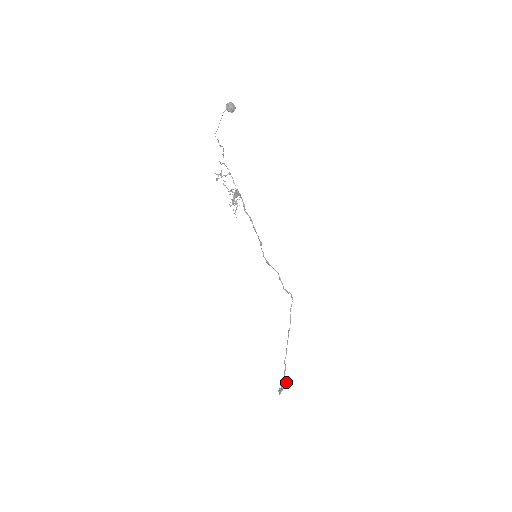
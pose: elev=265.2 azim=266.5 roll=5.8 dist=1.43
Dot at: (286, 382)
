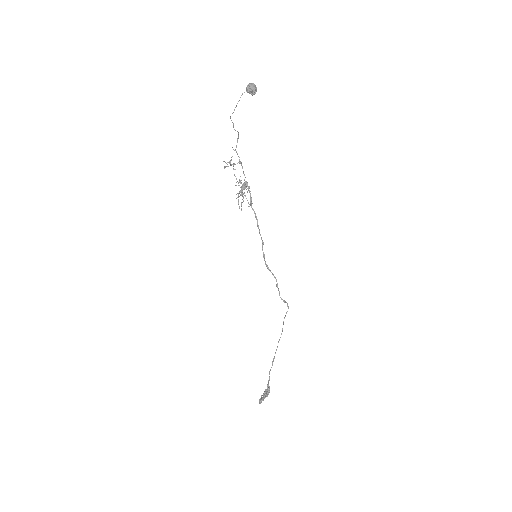
Dot at: (268, 392)
